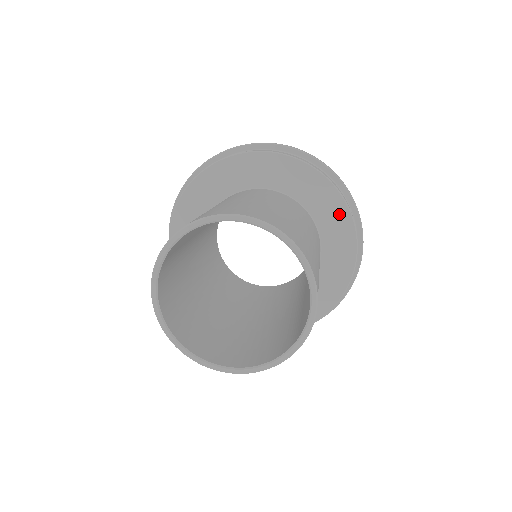
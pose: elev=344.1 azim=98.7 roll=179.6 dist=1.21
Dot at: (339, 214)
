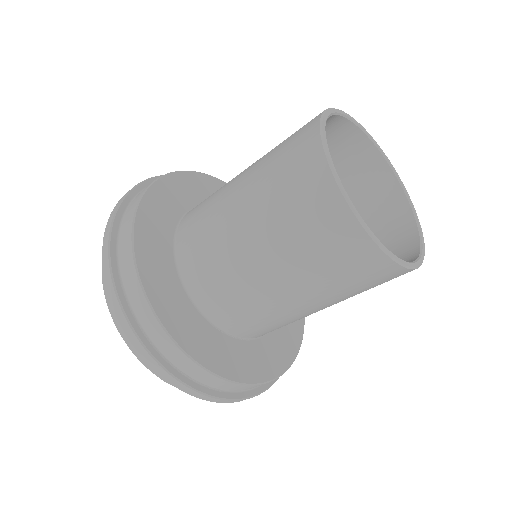
Dot at: occluded
